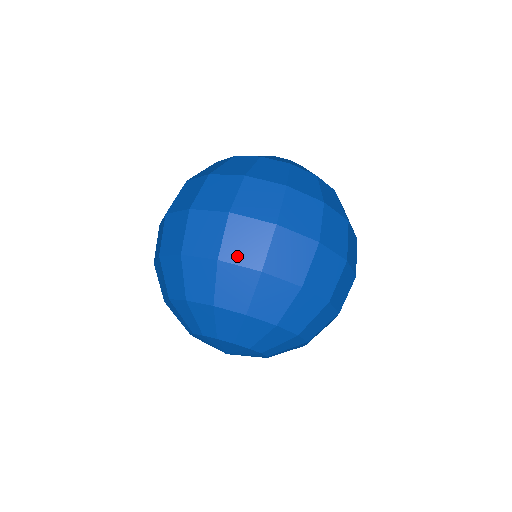
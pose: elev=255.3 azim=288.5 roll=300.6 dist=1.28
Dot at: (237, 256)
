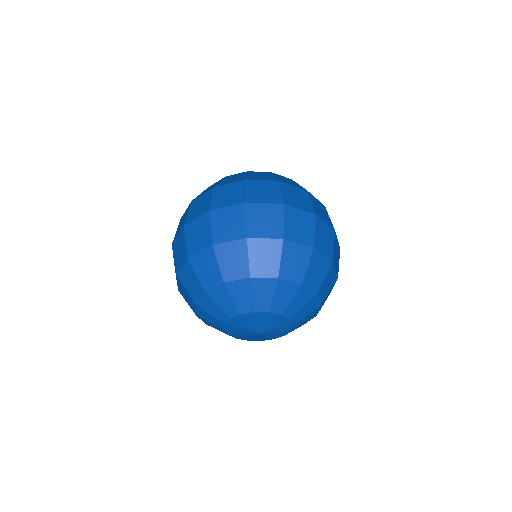
Dot at: (225, 236)
